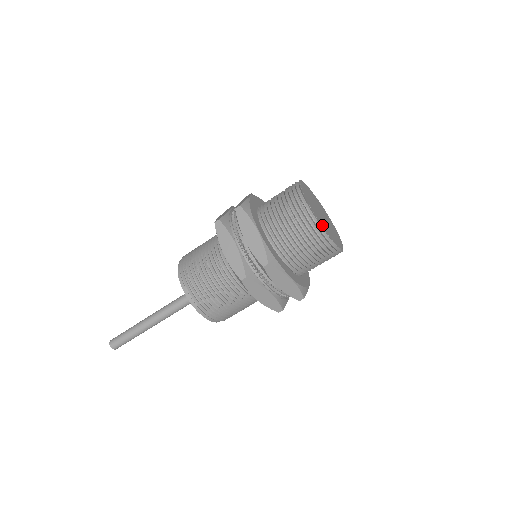
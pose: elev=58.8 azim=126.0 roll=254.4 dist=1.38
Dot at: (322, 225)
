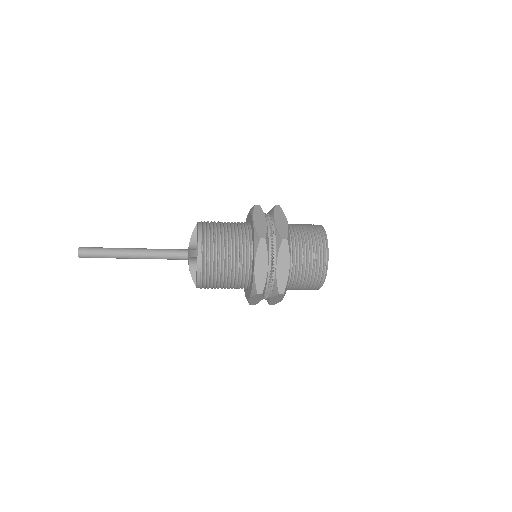
Dot at: occluded
